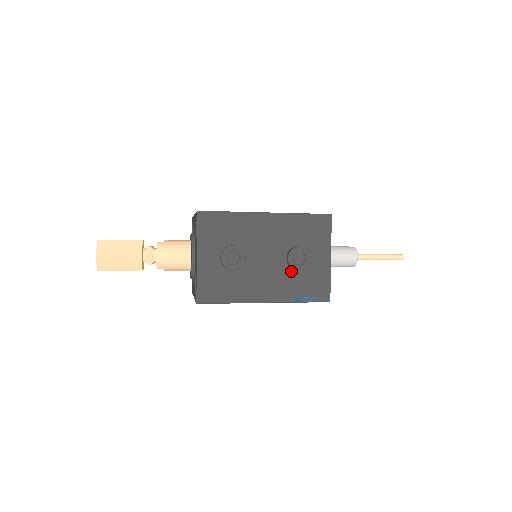
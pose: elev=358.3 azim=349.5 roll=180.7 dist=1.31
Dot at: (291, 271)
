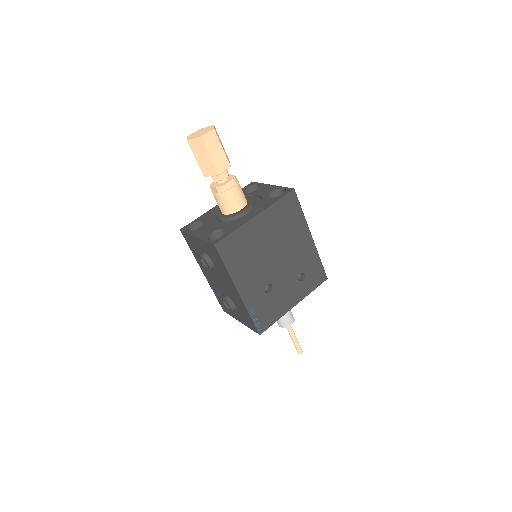
Dot at: occluded
